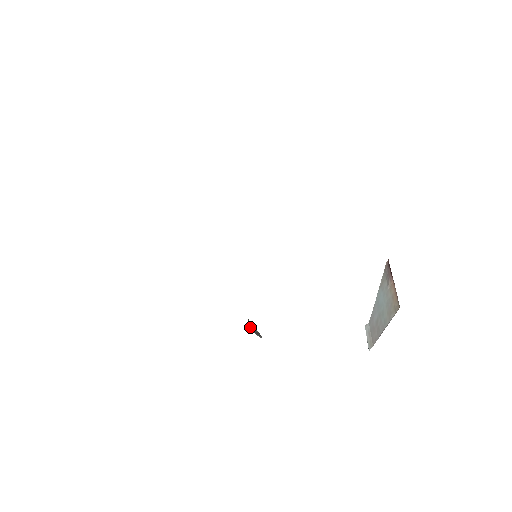
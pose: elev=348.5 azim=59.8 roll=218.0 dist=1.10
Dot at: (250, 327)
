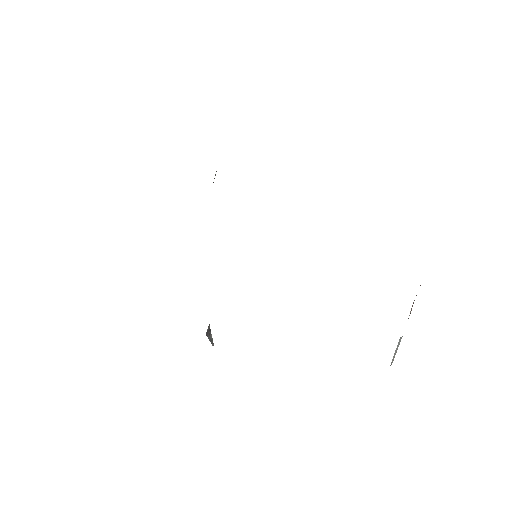
Dot at: (208, 333)
